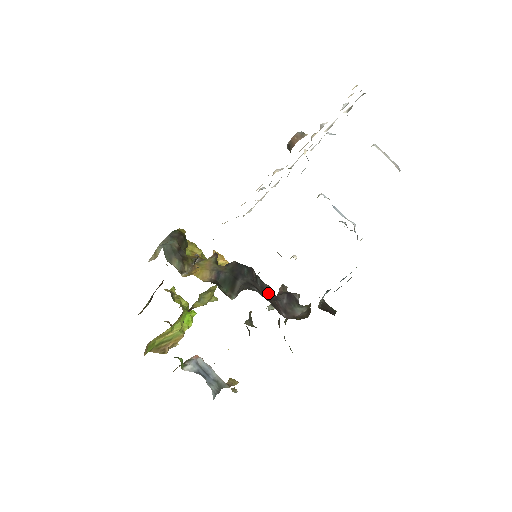
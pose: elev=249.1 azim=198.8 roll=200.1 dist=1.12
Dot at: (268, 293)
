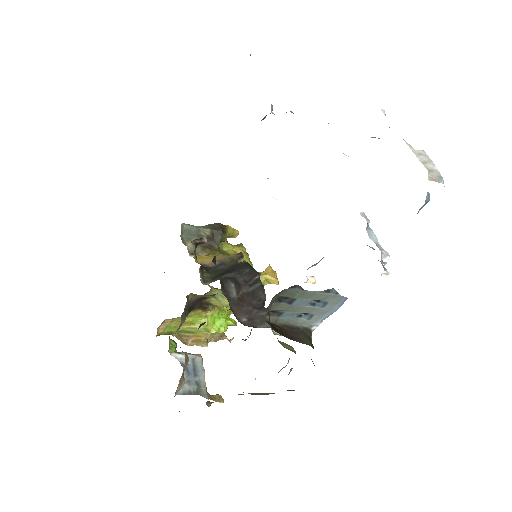
Dot at: (254, 300)
